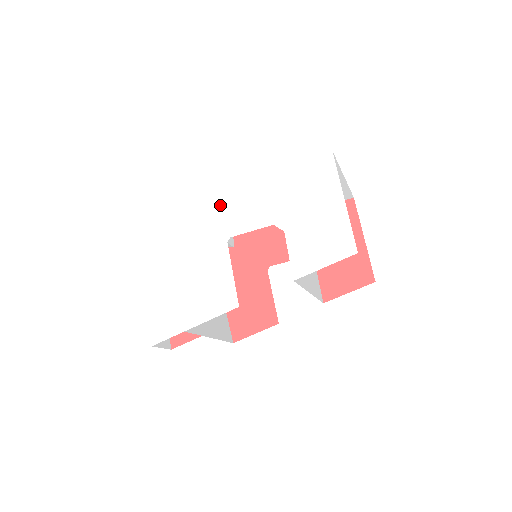
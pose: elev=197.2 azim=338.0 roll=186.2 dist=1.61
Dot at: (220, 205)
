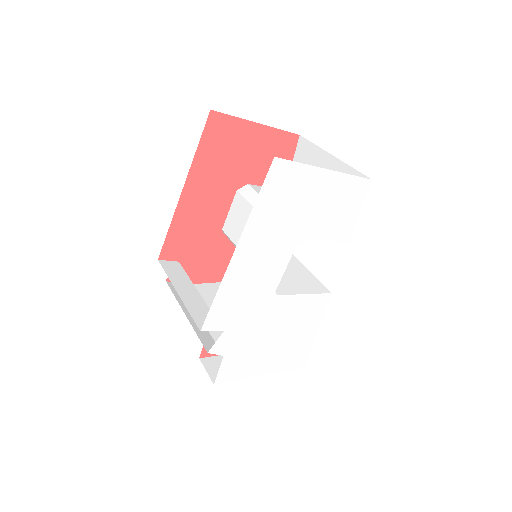
Dot at: (237, 298)
